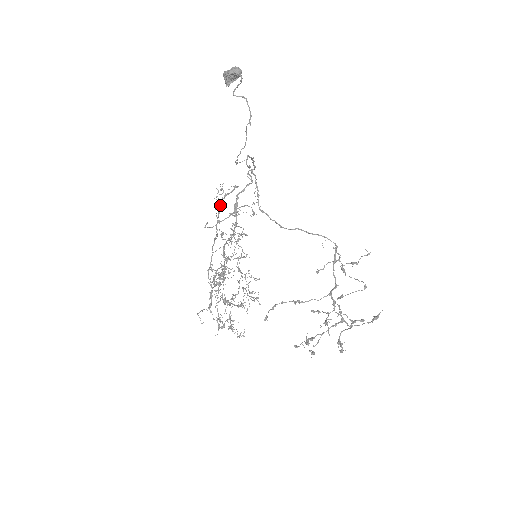
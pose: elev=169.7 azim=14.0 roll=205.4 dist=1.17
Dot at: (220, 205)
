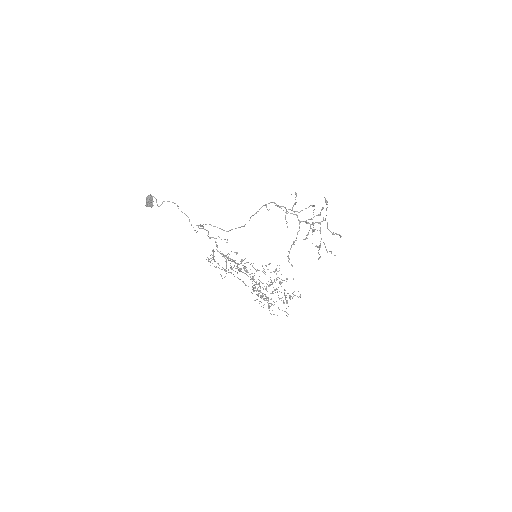
Dot at: occluded
